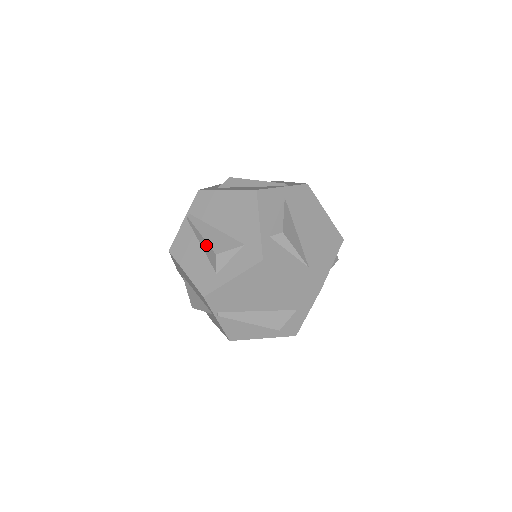
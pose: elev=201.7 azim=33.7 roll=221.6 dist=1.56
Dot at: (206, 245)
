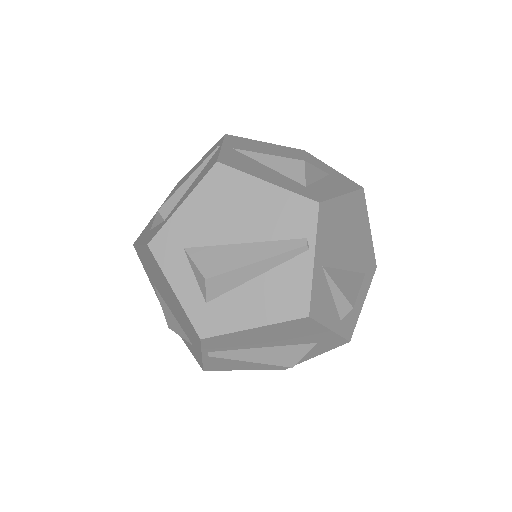
Dot at: (267, 363)
